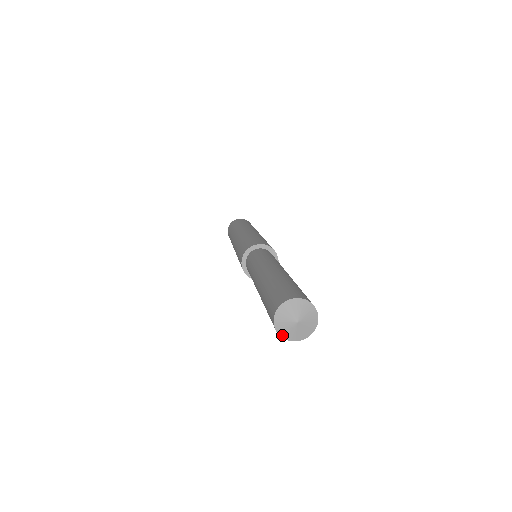
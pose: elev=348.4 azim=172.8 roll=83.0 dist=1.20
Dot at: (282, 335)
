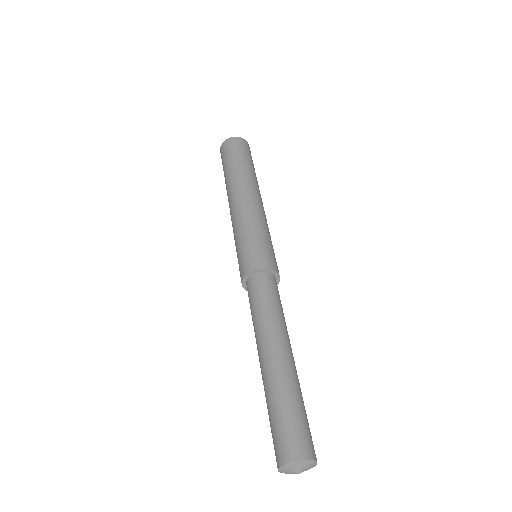
Dot at: (286, 473)
